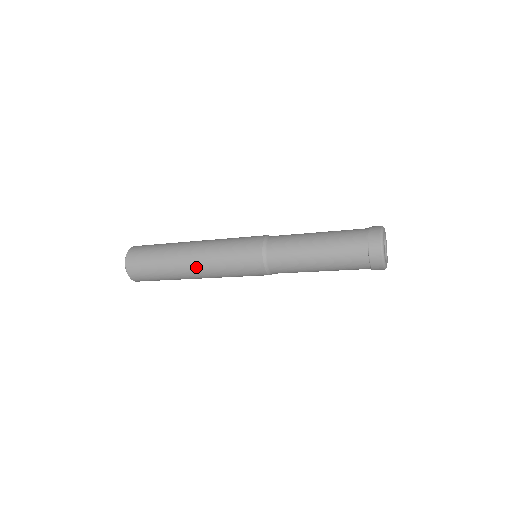
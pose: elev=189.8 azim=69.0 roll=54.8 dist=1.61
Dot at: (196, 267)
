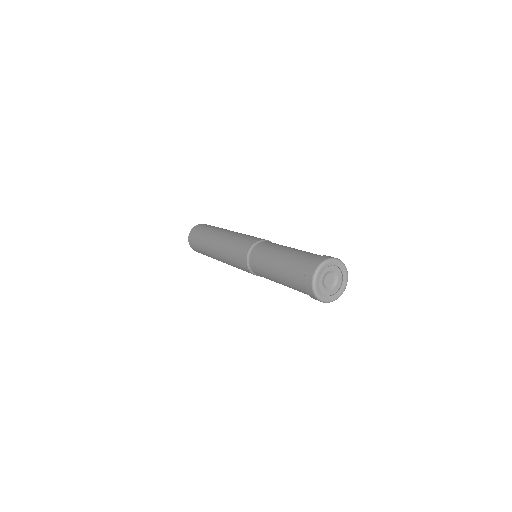
Dot at: (221, 260)
